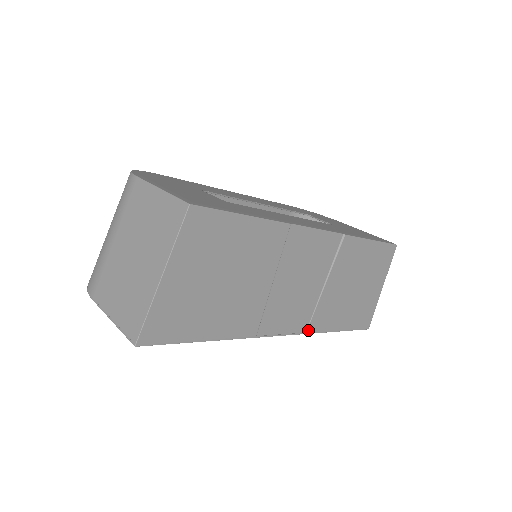
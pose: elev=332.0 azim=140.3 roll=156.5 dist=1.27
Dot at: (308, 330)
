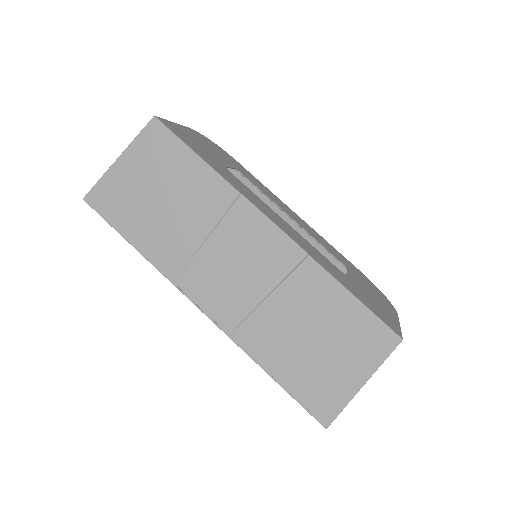
Dot at: (233, 335)
